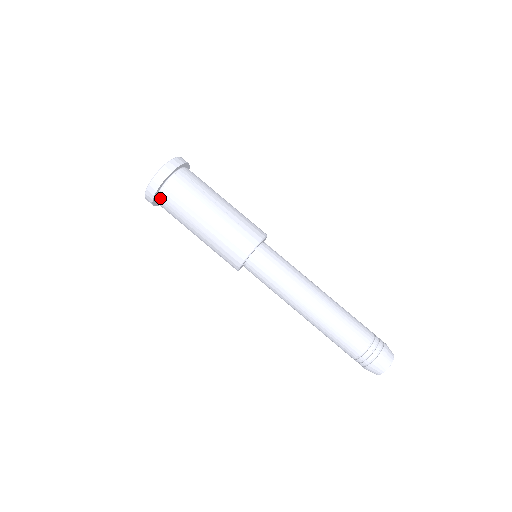
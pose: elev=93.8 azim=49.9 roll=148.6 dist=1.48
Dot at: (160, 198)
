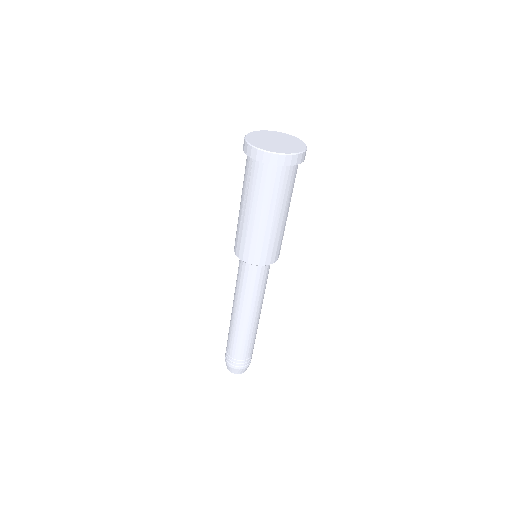
Dot at: (267, 167)
